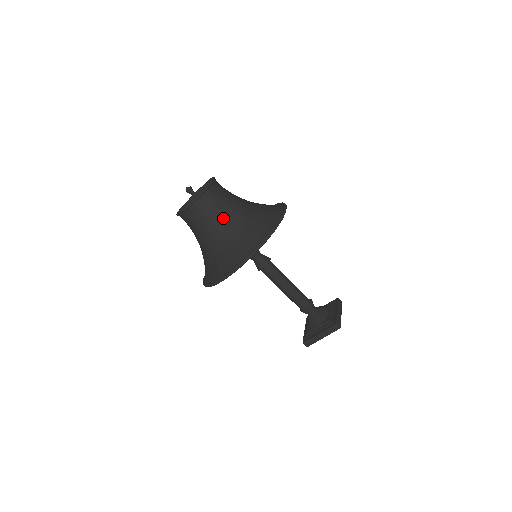
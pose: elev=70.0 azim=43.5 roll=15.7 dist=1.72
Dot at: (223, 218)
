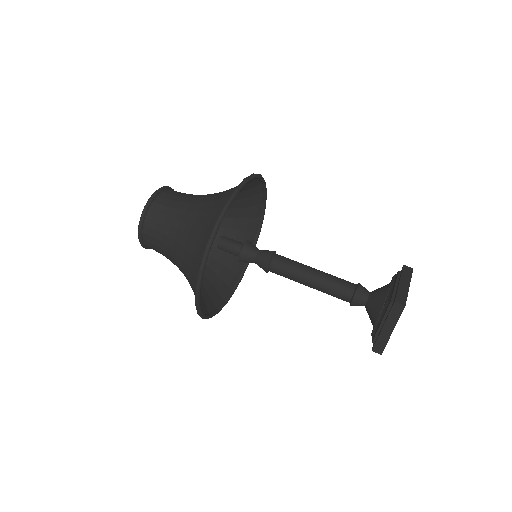
Dot at: occluded
